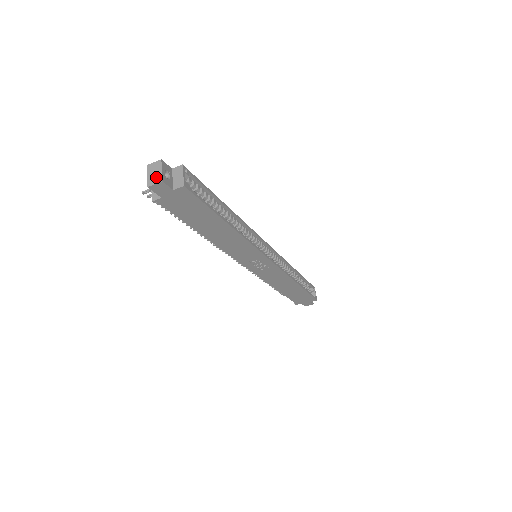
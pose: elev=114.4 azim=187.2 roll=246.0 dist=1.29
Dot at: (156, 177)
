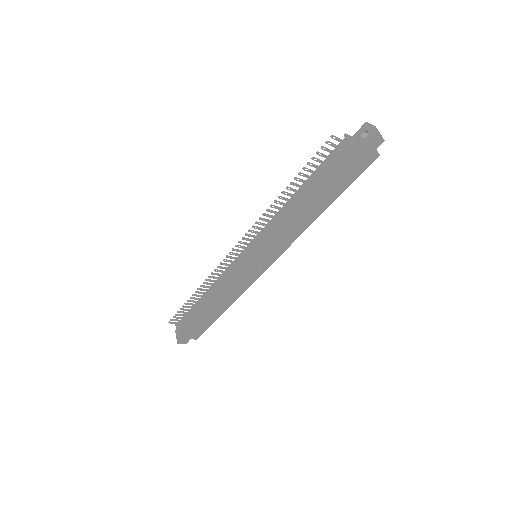
Dot at: (379, 134)
